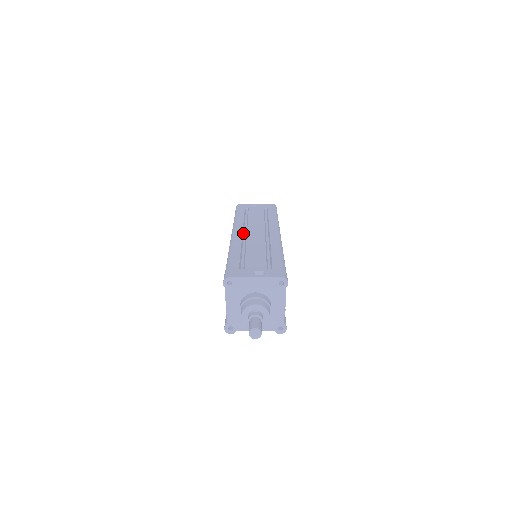
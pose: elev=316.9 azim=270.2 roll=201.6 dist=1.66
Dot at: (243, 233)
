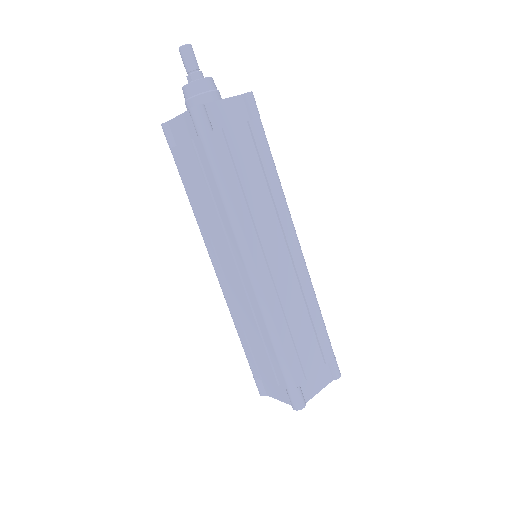
Dot at: occluded
